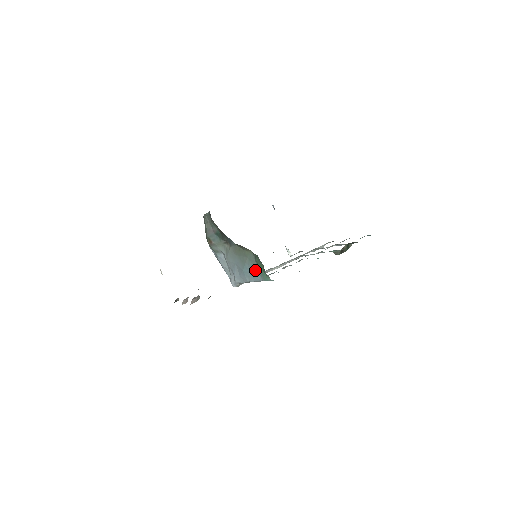
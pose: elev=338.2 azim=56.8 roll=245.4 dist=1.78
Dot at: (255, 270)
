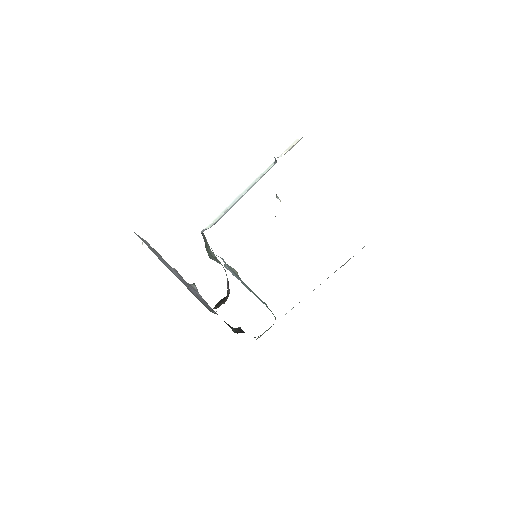
Dot at: occluded
